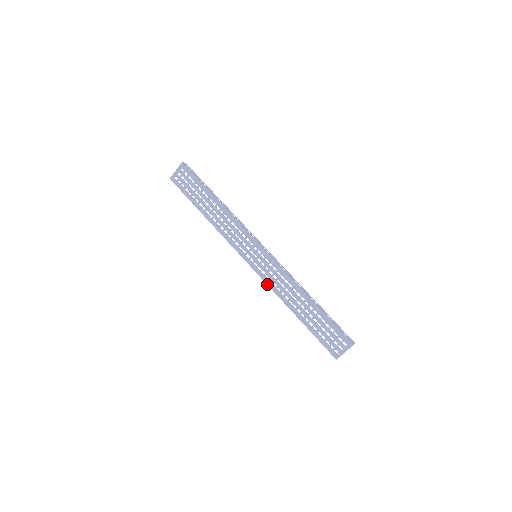
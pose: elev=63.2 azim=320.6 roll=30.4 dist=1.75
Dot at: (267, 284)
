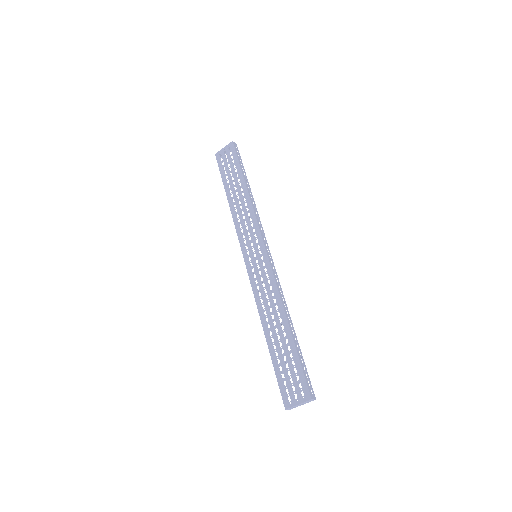
Dot at: (253, 290)
